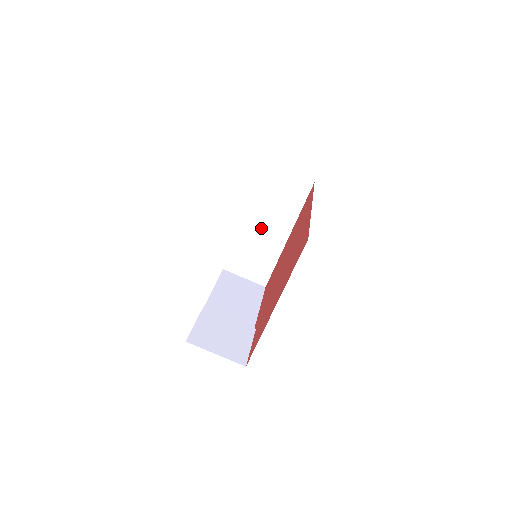
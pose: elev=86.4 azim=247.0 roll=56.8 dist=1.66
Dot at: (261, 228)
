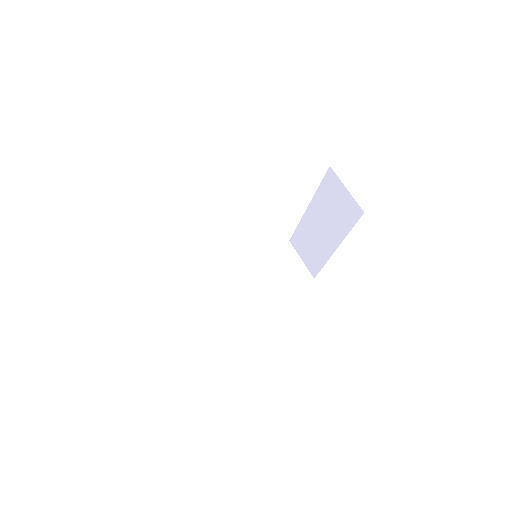
Dot at: (318, 226)
